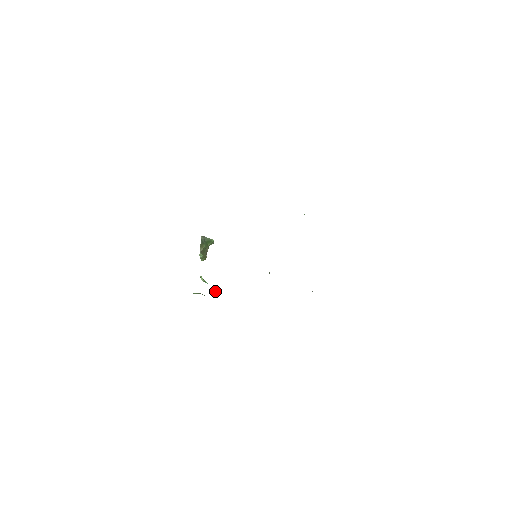
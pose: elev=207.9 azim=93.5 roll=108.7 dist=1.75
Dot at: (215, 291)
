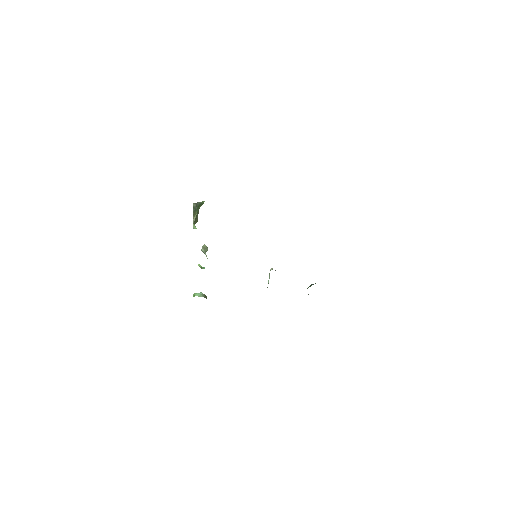
Dot at: (206, 251)
